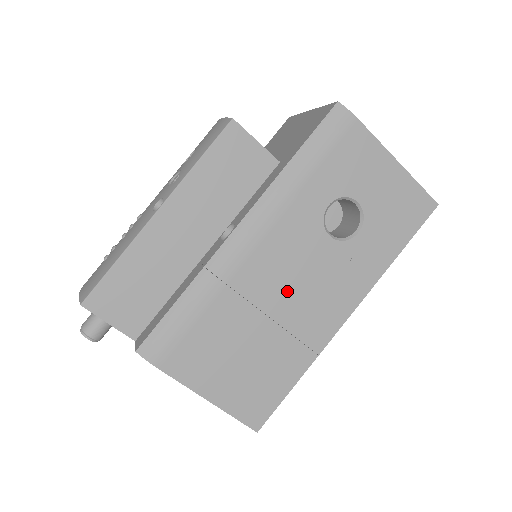
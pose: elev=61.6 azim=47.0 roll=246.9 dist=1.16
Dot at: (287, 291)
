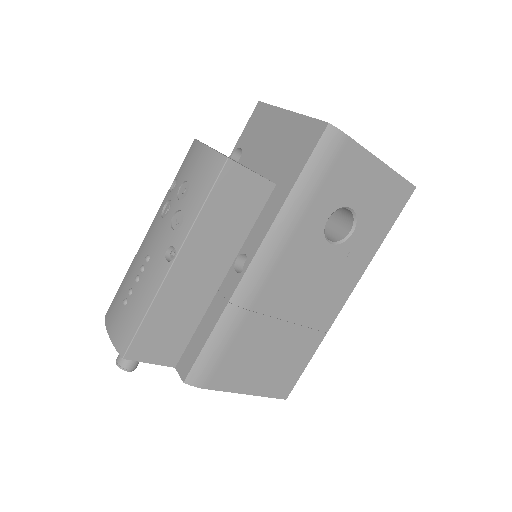
Dot at: (299, 297)
